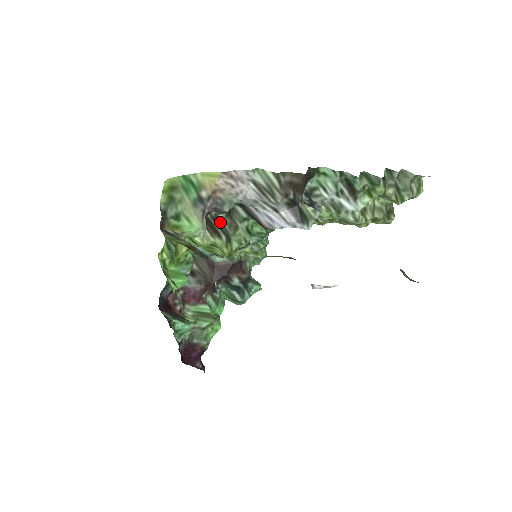
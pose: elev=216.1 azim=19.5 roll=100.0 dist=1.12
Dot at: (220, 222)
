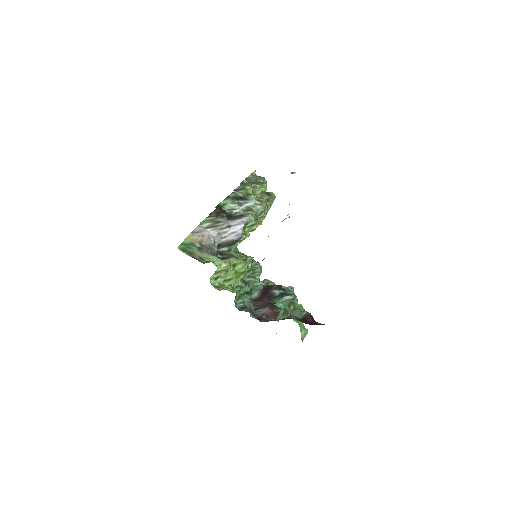
Dot at: occluded
